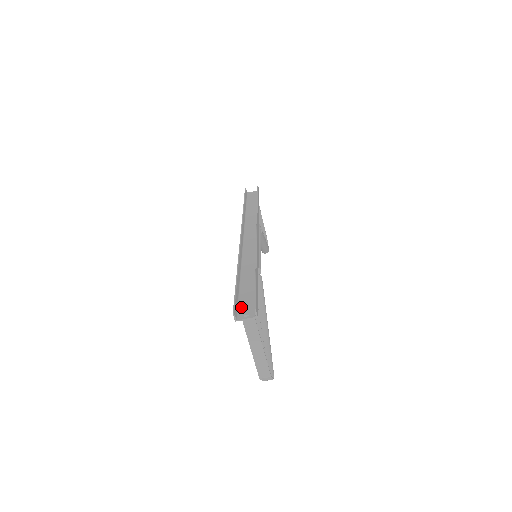
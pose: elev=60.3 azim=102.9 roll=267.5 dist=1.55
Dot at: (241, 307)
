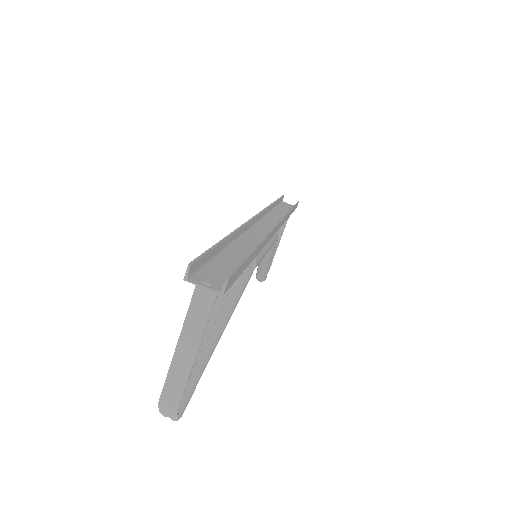
Dot at: (206, 271)
